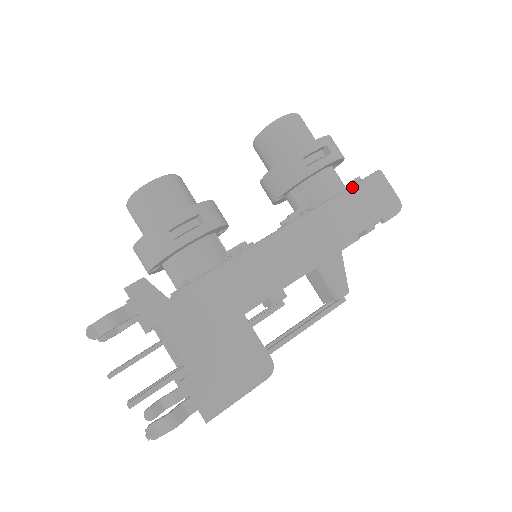
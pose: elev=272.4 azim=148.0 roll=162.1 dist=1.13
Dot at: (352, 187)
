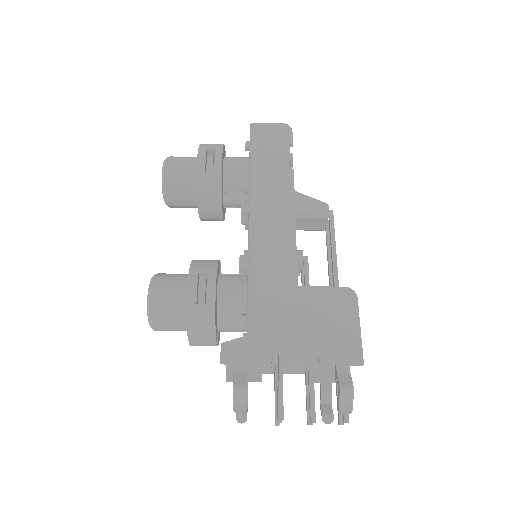
Dot at: (251, 151)
